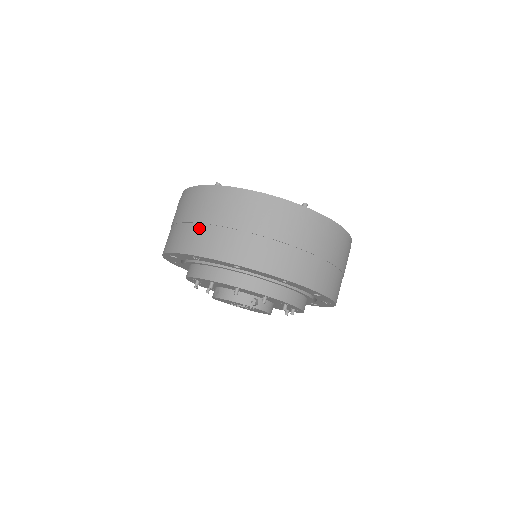
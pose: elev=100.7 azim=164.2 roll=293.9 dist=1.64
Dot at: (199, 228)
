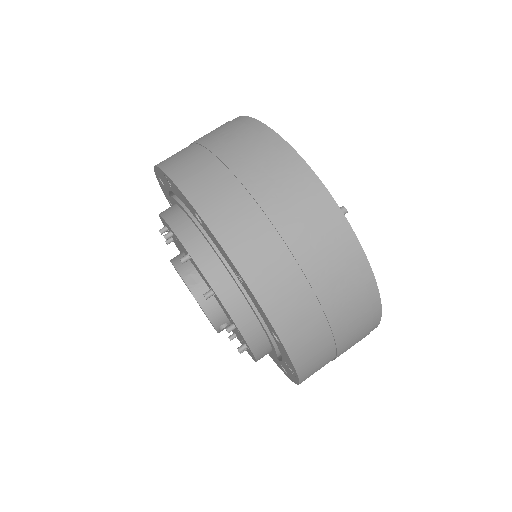
Dot at: (286, 259)
